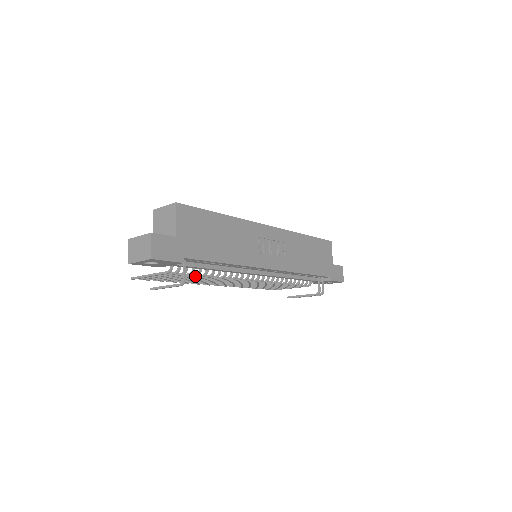
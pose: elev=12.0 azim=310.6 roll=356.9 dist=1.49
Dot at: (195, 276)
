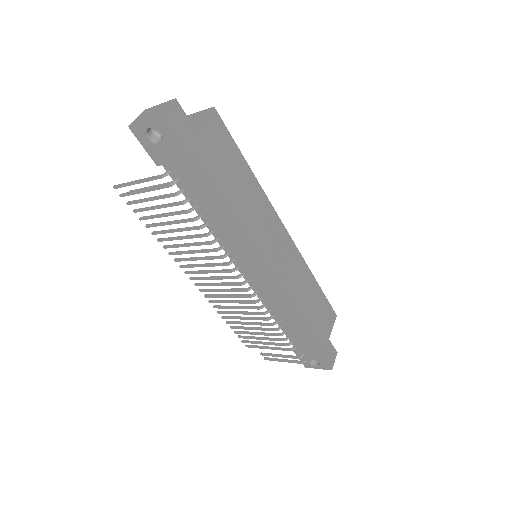
Dot at: (185, 213)
